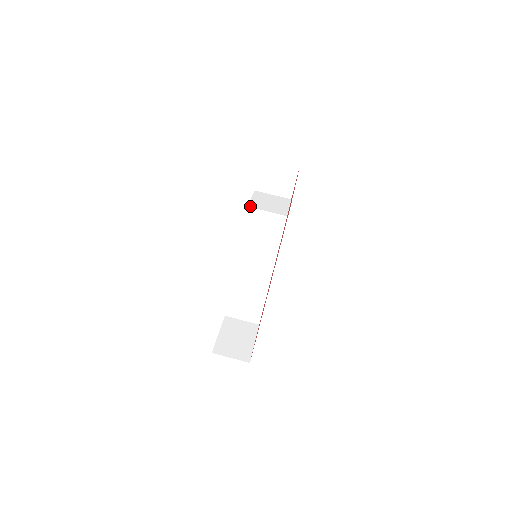
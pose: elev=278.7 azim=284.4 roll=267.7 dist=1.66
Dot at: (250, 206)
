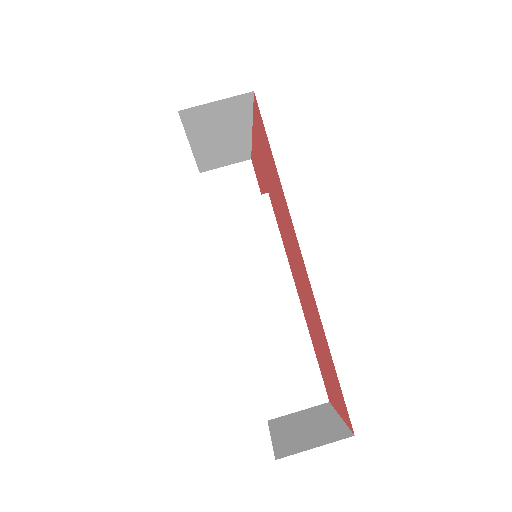
Dot at: (212, 208)
